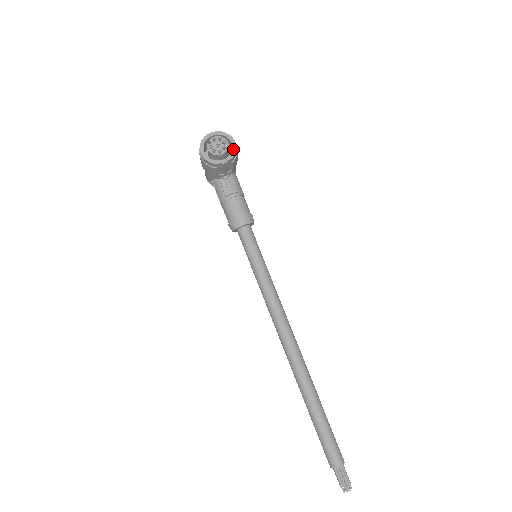
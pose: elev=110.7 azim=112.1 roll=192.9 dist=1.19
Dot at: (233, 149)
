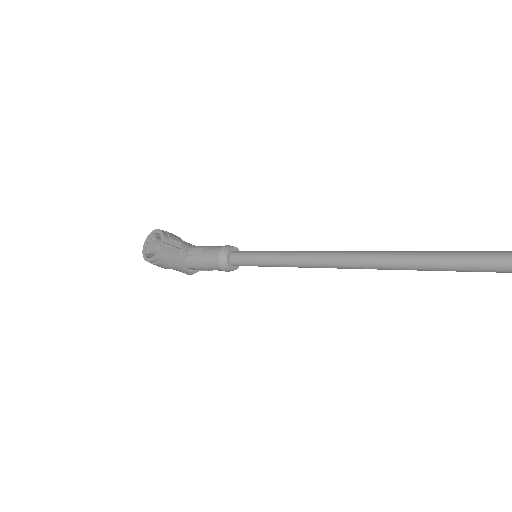
Dot at: (159, 233)
